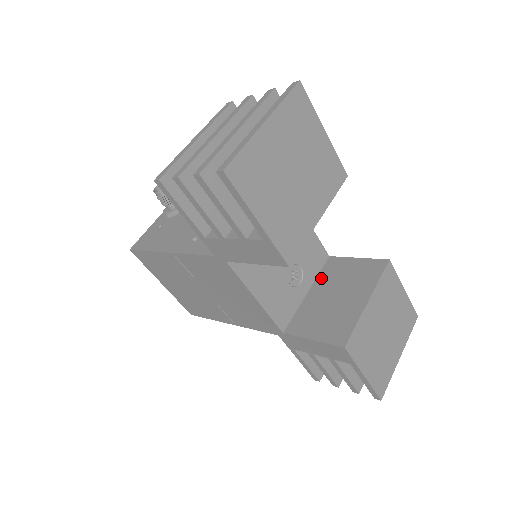
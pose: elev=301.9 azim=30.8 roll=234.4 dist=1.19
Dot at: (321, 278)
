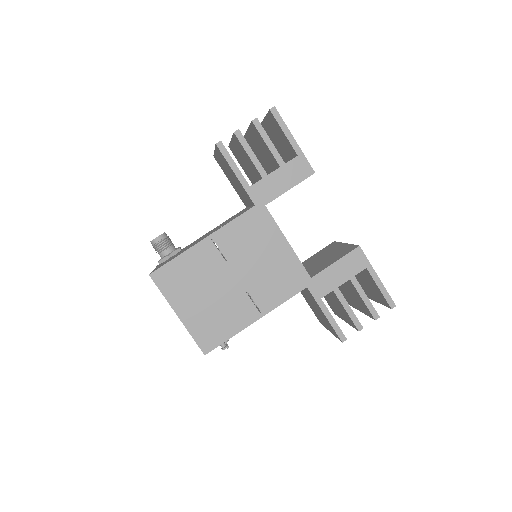
Dot at: occluded
